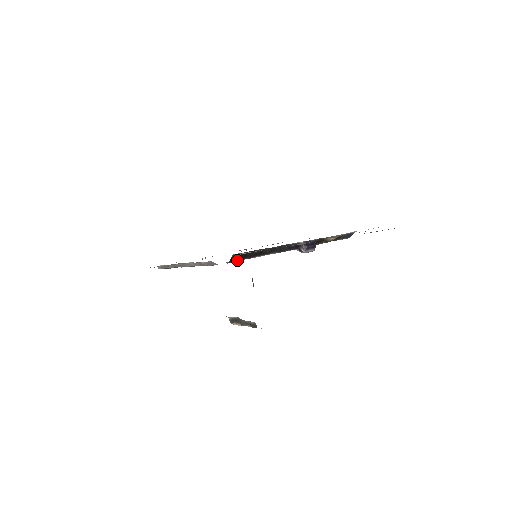
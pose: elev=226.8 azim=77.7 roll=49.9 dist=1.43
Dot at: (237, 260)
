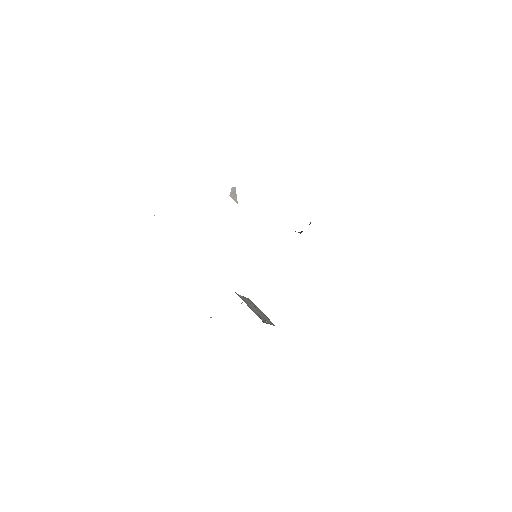
Dot at: occluded
